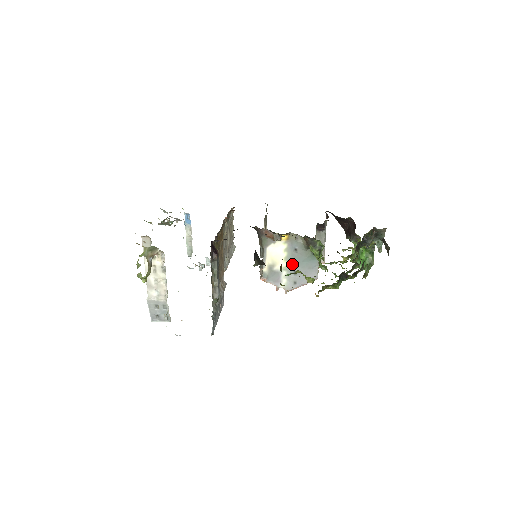
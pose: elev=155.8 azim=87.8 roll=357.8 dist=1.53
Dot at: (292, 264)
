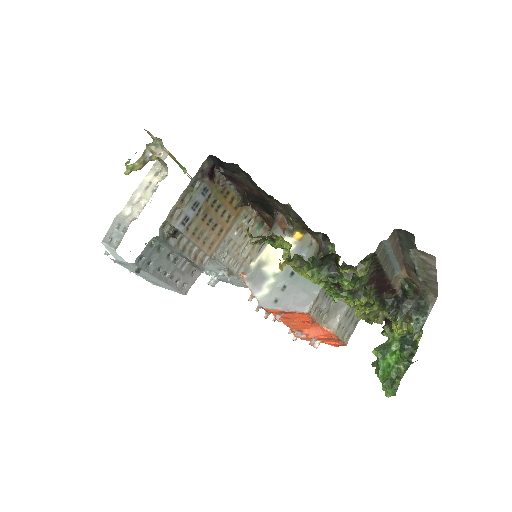
Dot at: (287, 273)
